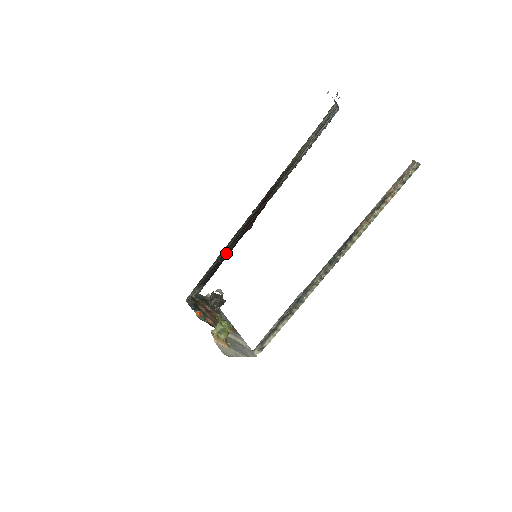
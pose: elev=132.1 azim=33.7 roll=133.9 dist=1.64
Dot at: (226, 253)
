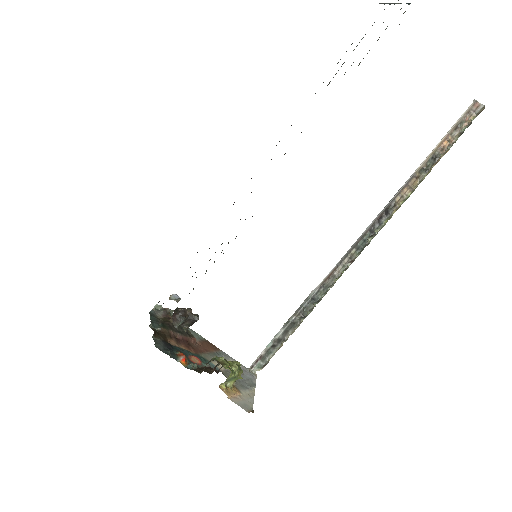
Dot at: occluded
